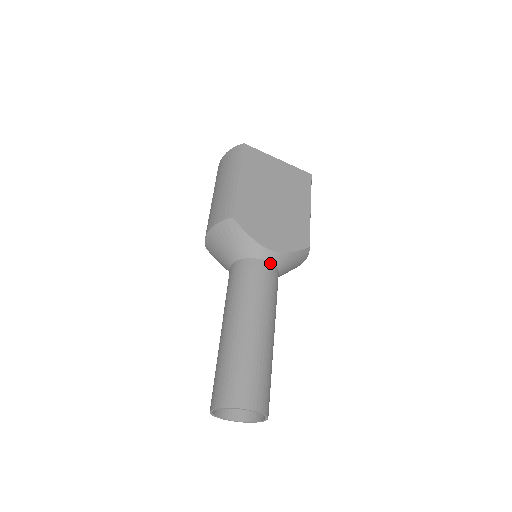
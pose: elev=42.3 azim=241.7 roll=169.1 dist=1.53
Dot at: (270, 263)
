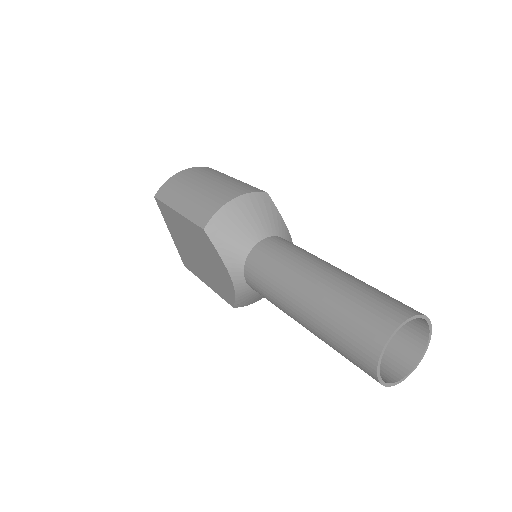
Dot at: occluded
